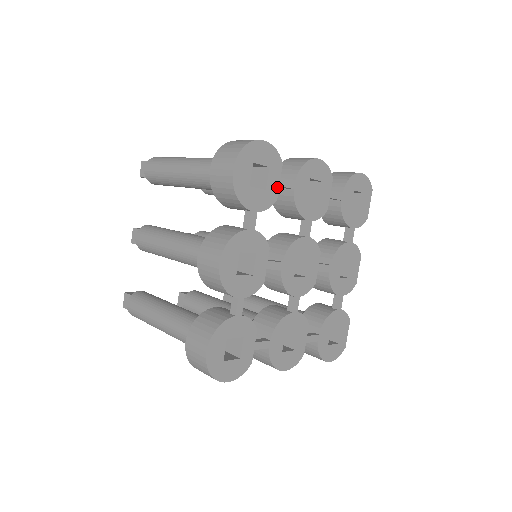
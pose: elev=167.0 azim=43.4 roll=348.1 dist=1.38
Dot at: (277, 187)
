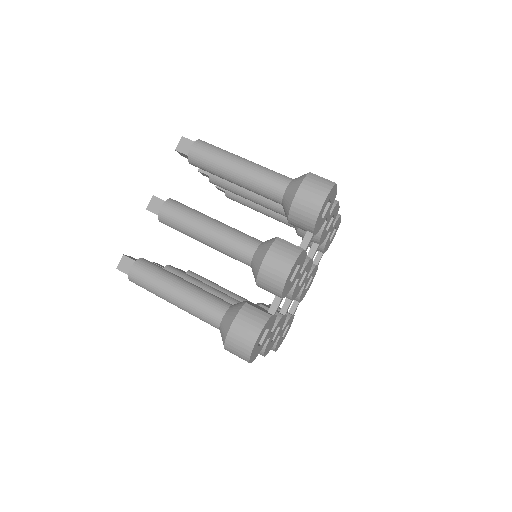
Dot at: (274, 317)
